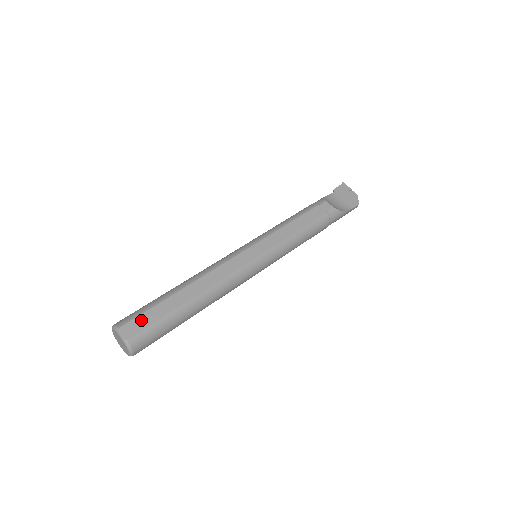
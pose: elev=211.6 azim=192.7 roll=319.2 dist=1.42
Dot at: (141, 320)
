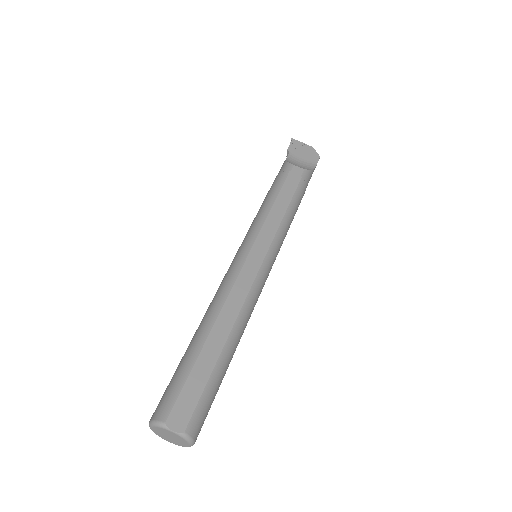
Dot at: (185, 397)
